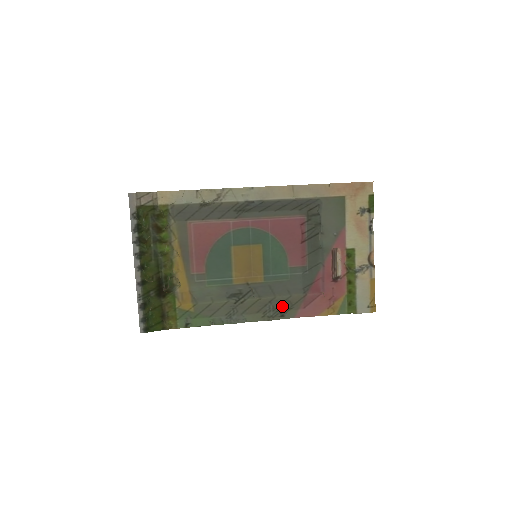
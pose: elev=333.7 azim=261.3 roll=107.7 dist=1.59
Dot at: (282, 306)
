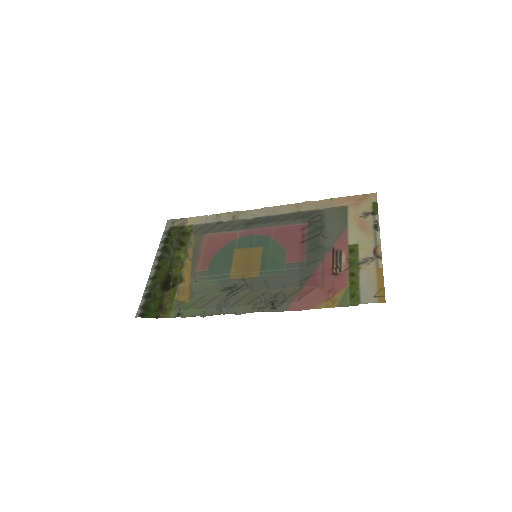
Dot at: (275, 299)
